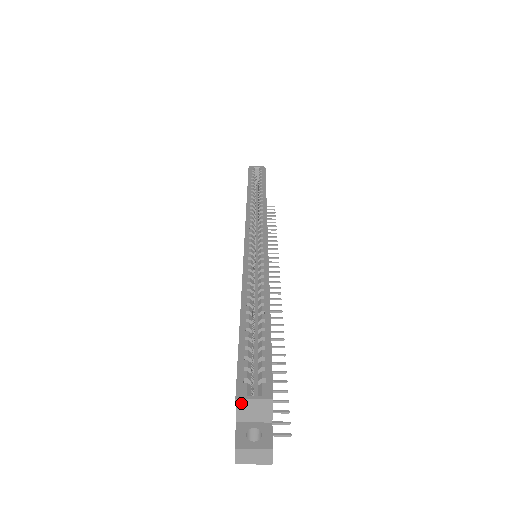
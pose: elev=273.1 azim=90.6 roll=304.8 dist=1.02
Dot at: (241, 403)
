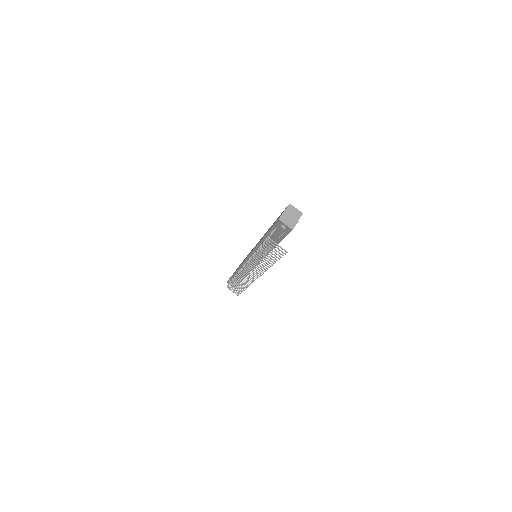
Dot at: (290, 207)
